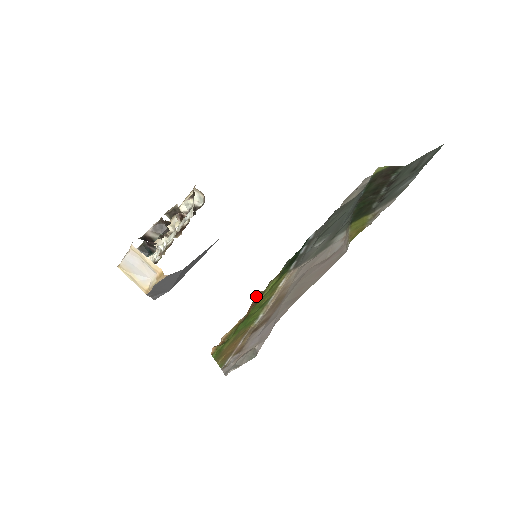
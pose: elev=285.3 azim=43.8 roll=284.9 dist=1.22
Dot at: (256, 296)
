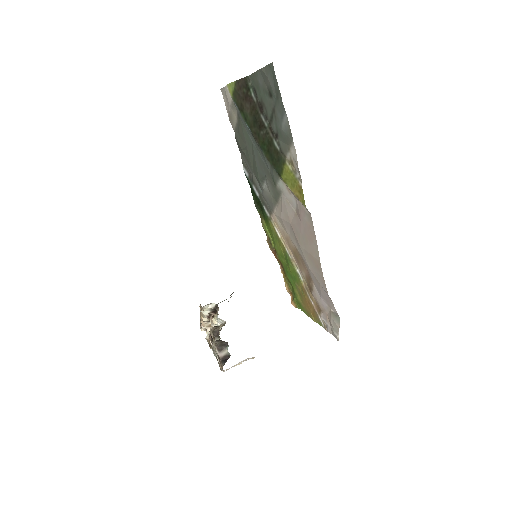
Dot at: occluded
